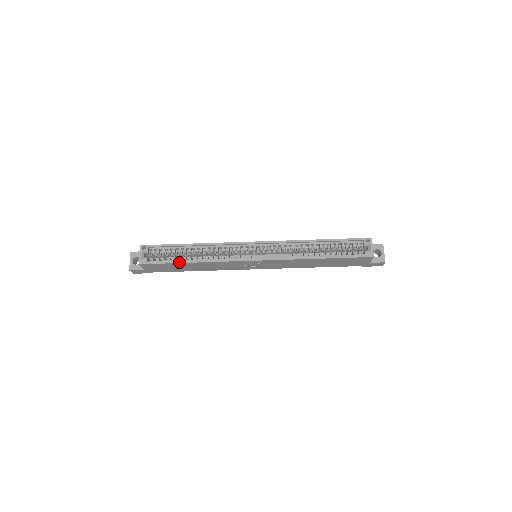
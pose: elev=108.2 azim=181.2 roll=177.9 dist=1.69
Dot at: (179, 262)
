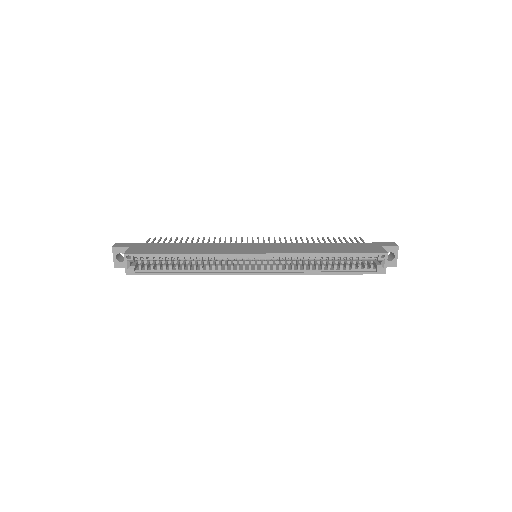
Dot at: (171, 274)
